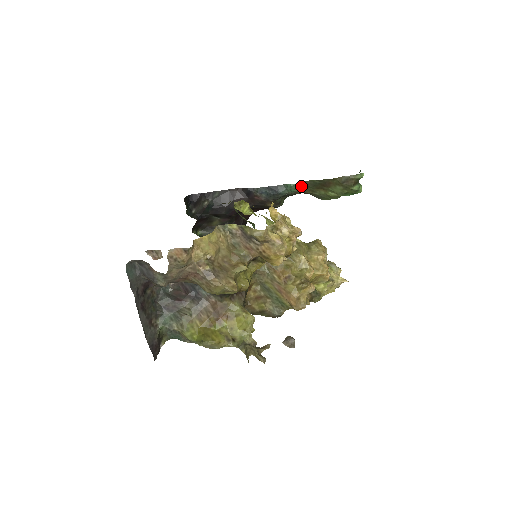
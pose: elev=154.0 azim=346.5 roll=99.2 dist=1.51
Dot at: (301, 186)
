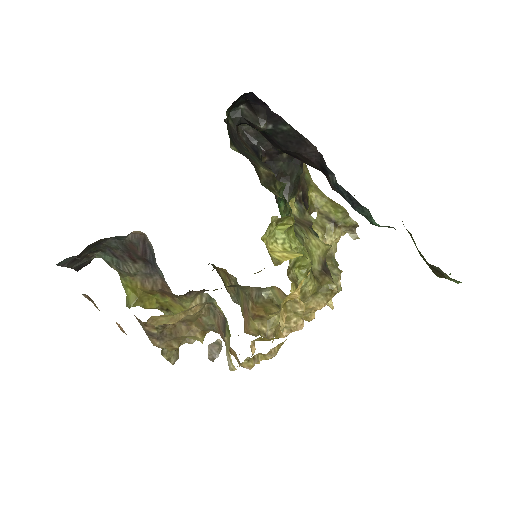
Dot at: occluded
